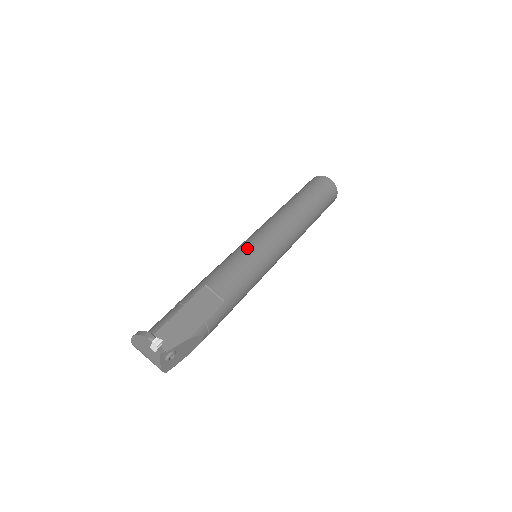
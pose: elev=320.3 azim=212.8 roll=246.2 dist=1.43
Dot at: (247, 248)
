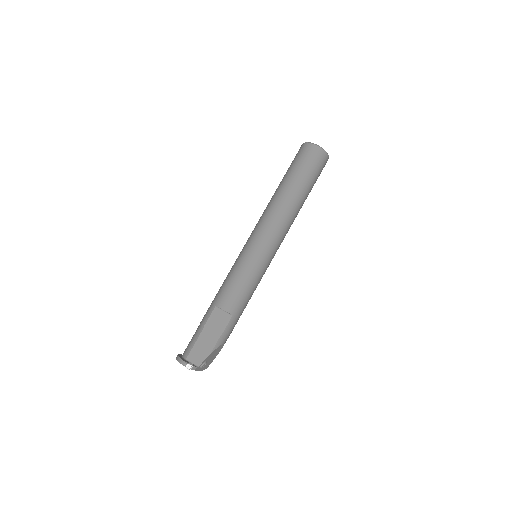
Dot at: (243, 260)
